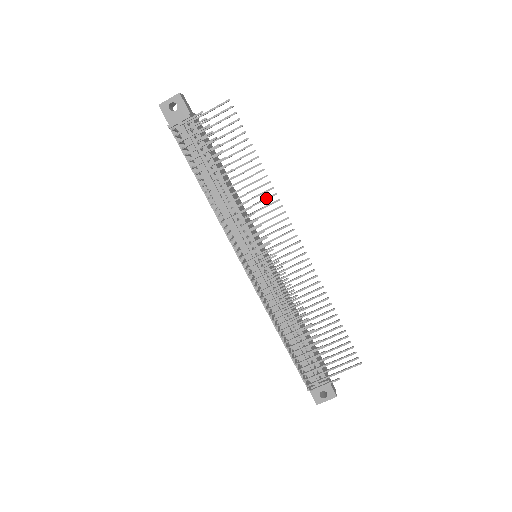
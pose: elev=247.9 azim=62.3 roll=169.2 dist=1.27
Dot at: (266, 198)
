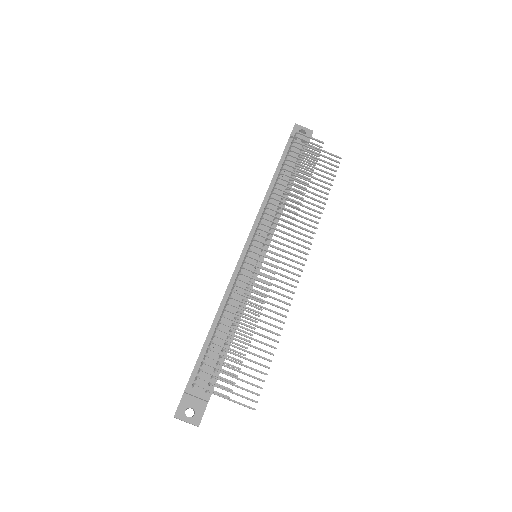
Dot at: (308, 224)
